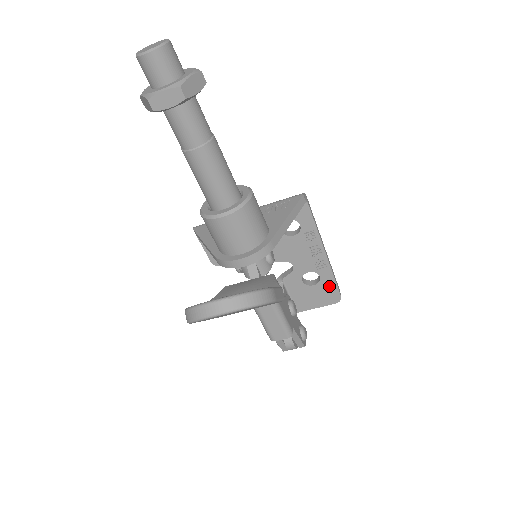
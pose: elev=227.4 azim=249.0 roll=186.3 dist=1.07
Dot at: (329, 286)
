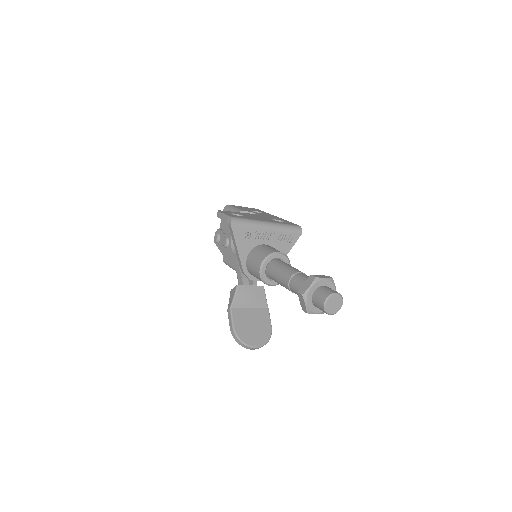
Dot at: occluded
